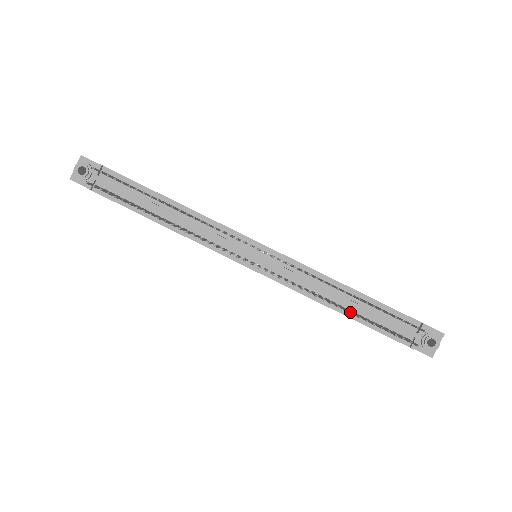
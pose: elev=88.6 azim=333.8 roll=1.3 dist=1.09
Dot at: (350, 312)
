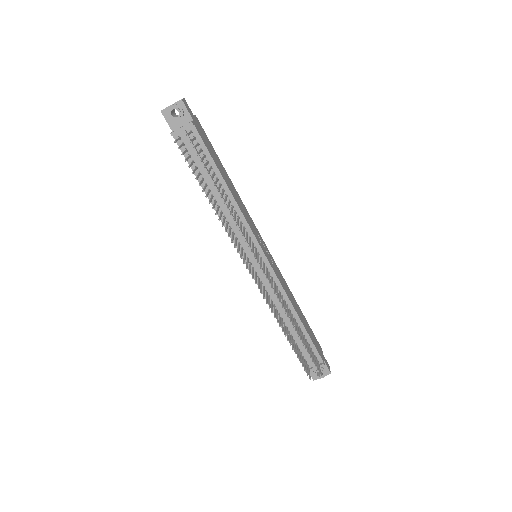
Dot at: (287, 337)
